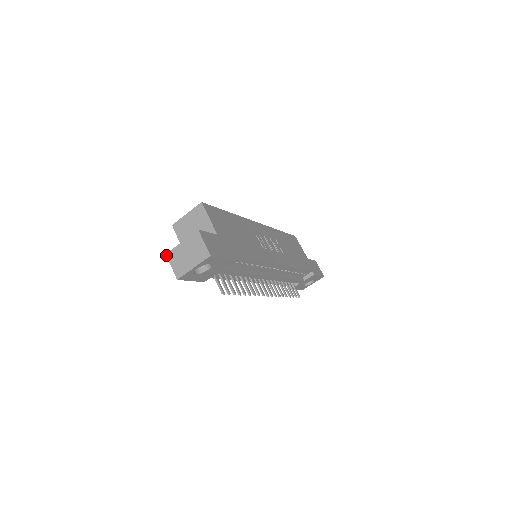
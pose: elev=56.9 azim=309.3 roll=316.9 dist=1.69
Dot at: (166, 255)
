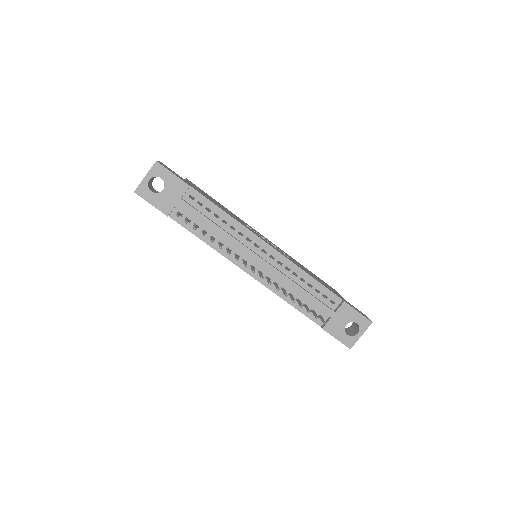
Dot at: occluded
